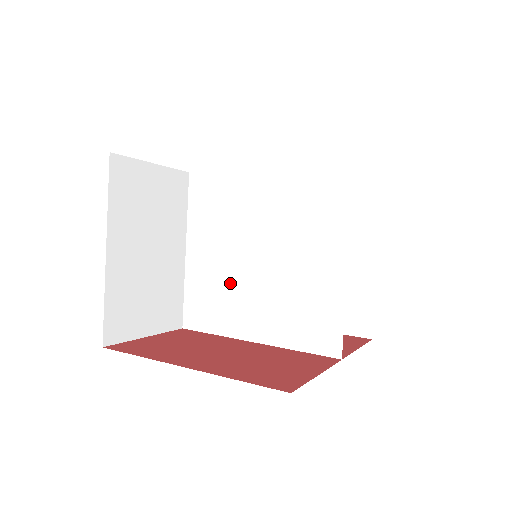
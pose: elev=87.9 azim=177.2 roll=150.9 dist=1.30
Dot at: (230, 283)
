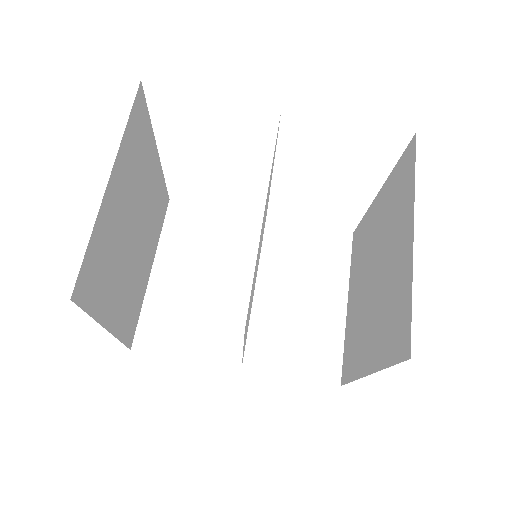
Dot at: occluded
